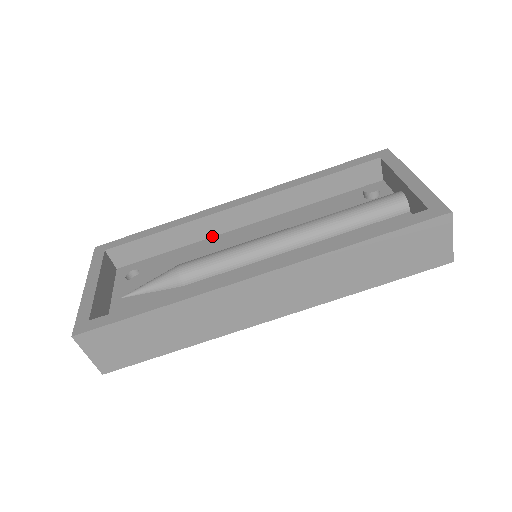
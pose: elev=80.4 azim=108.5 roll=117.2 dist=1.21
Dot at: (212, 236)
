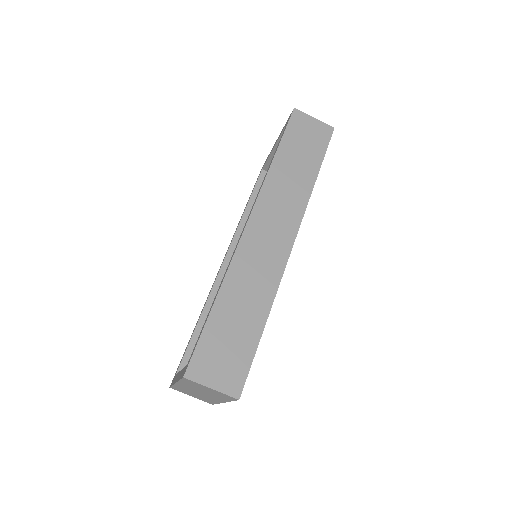
Dot at: occluded
